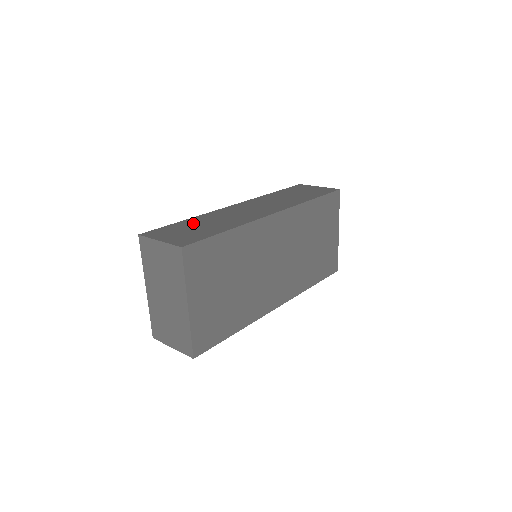
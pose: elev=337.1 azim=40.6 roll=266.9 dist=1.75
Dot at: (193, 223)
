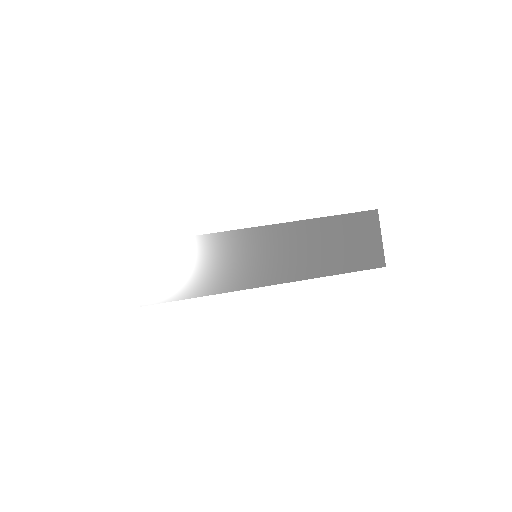
Dot at: (187, 254)
